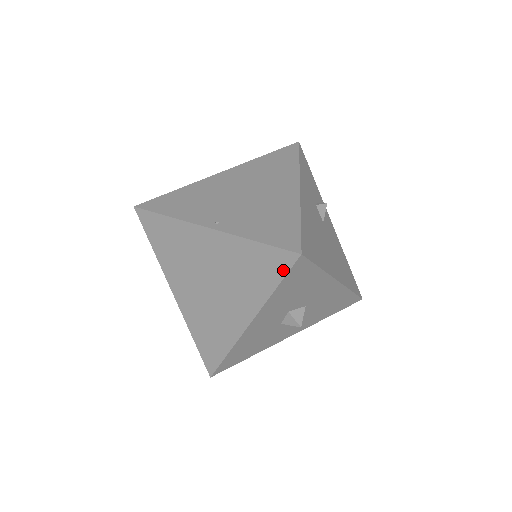
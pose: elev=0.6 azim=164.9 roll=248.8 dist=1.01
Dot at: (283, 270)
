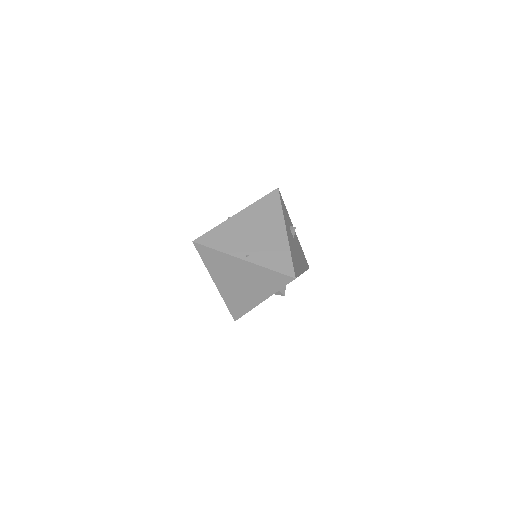
Dot at: (285, 283)
